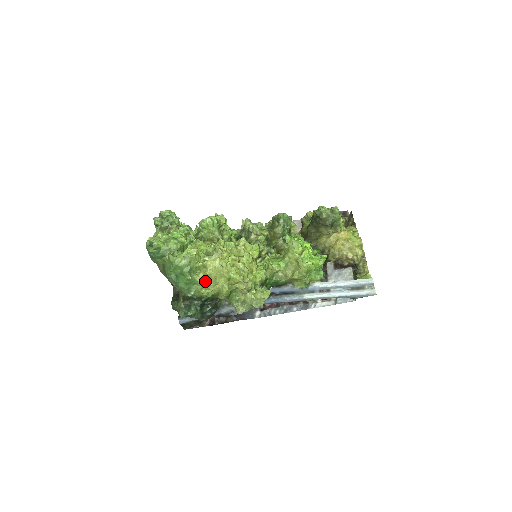
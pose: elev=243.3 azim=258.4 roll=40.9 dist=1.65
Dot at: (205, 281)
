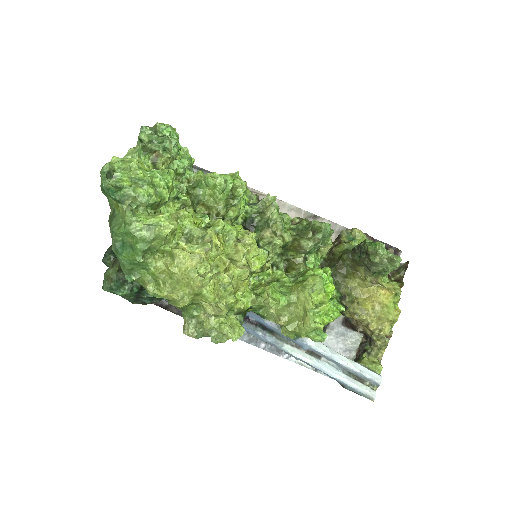
Dot at: (161, 275)
